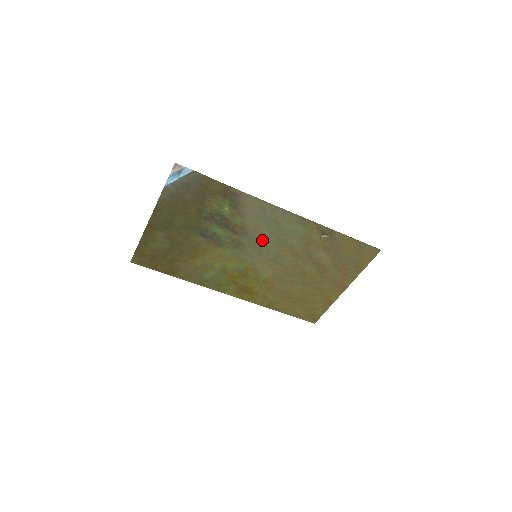
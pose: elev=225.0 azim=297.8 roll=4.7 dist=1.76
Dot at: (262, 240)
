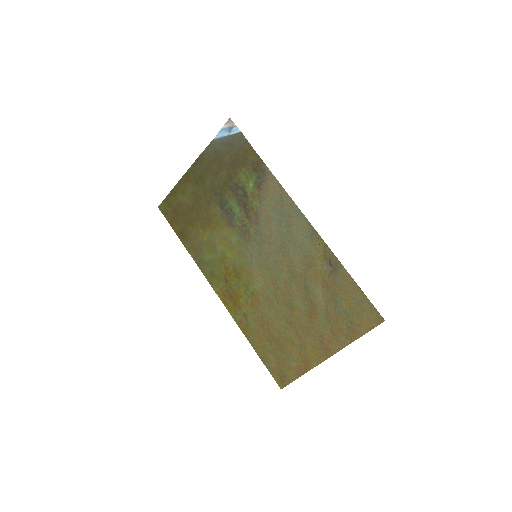
Dot at: (268, 239)
